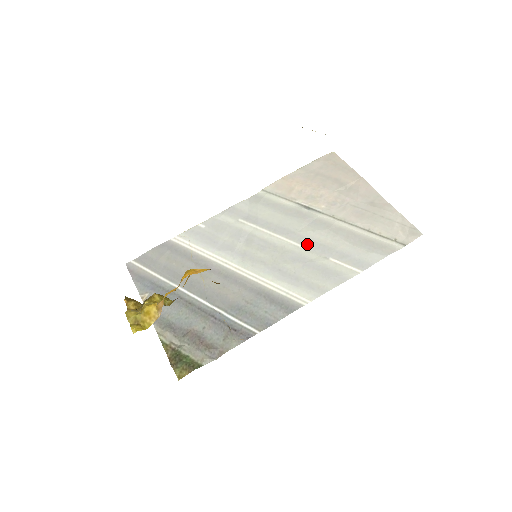
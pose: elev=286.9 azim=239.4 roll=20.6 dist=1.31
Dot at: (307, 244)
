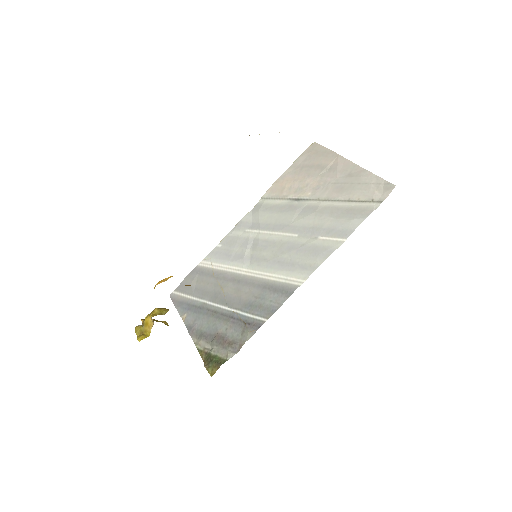
Dot at: (299, 231)
